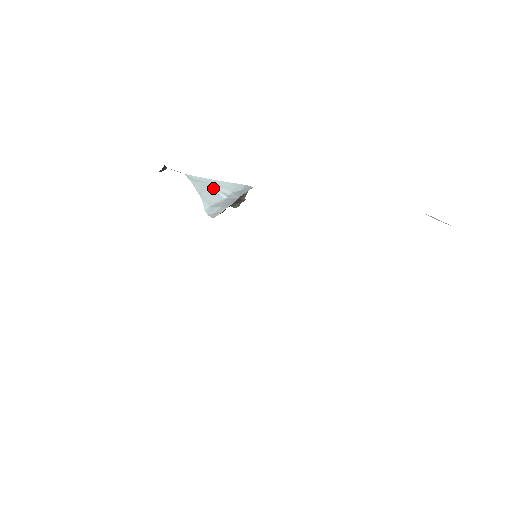
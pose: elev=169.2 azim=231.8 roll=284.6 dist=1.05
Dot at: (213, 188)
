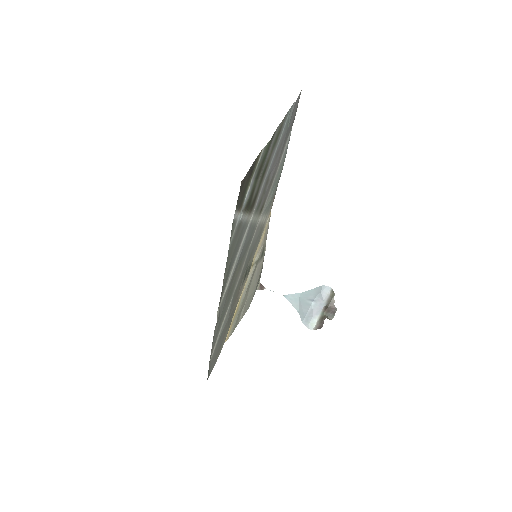
Dot at: (303, 299)
